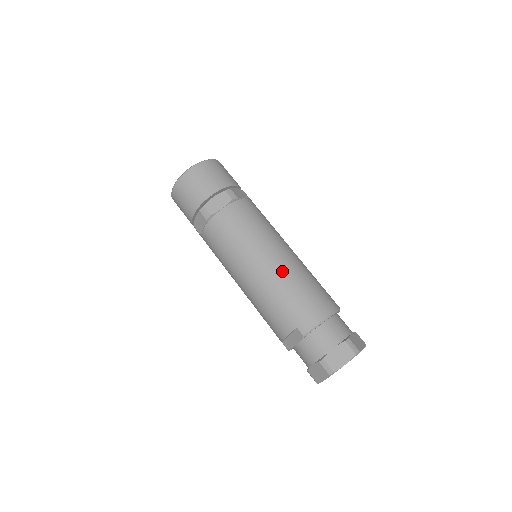
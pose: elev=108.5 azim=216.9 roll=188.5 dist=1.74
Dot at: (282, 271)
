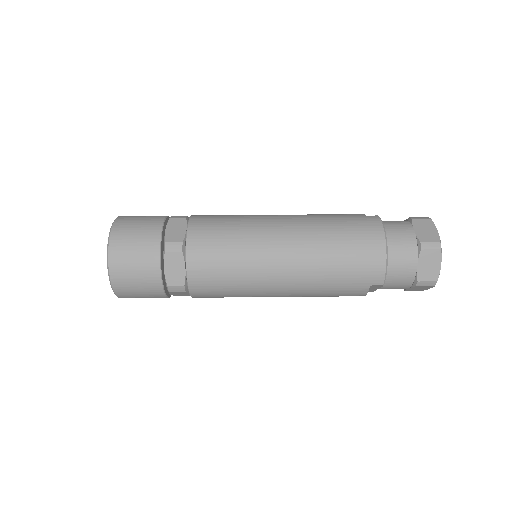
Dot at: (305, 260)
